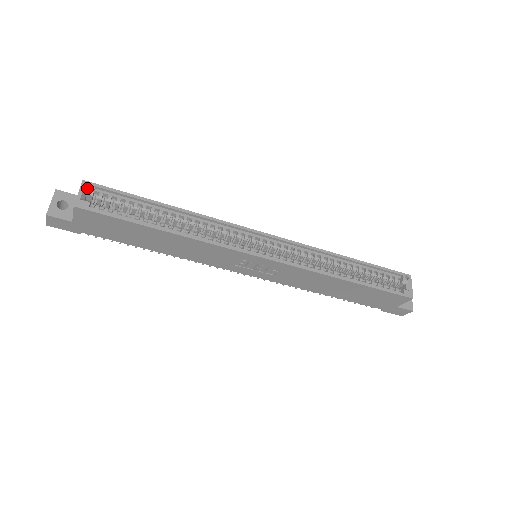
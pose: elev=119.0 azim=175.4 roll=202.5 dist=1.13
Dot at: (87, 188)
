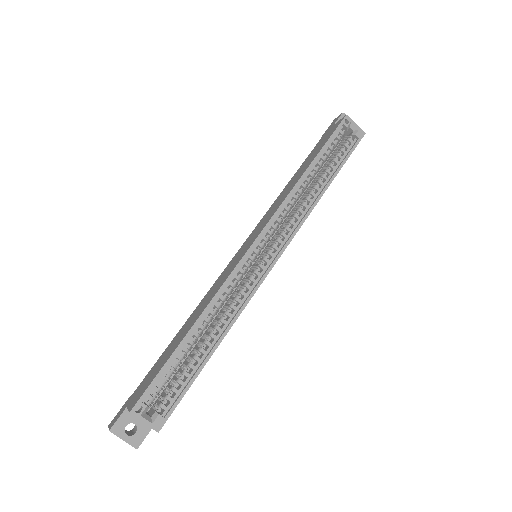
Dot at: (141, 412)
